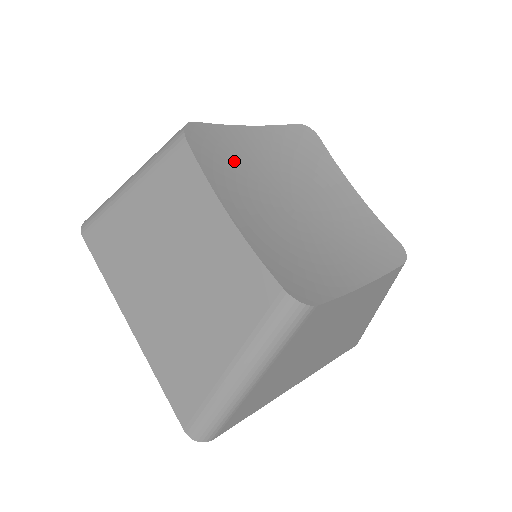
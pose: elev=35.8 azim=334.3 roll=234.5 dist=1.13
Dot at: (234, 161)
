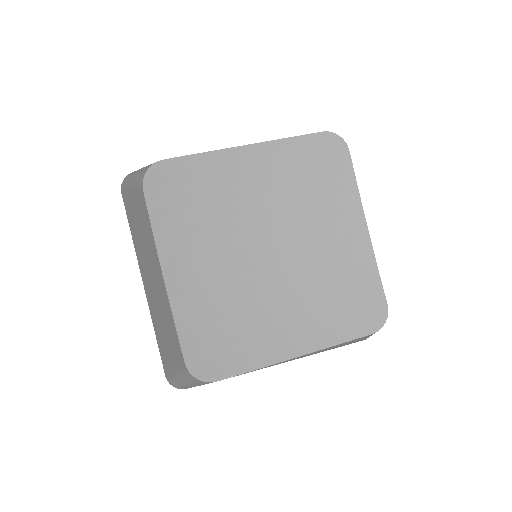
Dot at: (204, 200)
